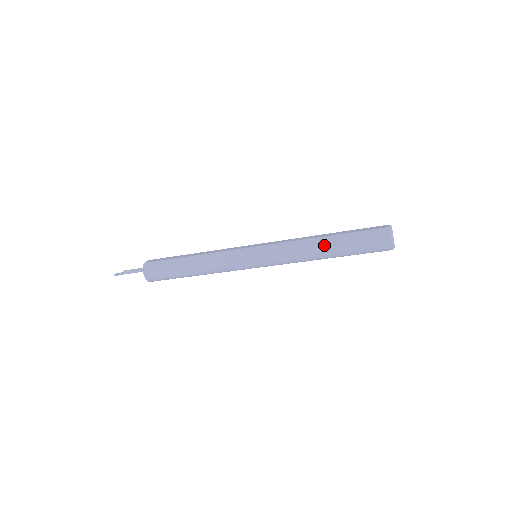
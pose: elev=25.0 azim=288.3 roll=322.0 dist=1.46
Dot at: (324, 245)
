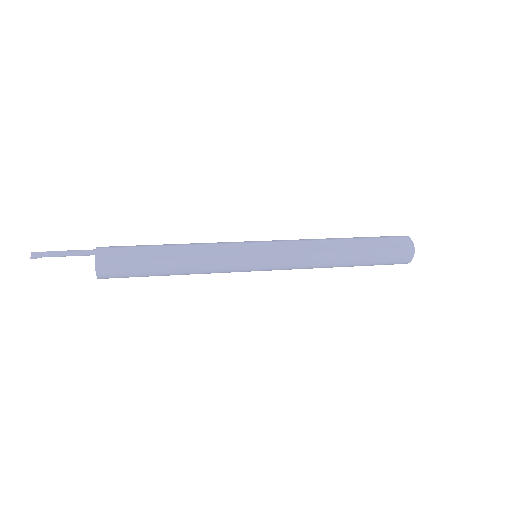
Dot at: (344, 262)
